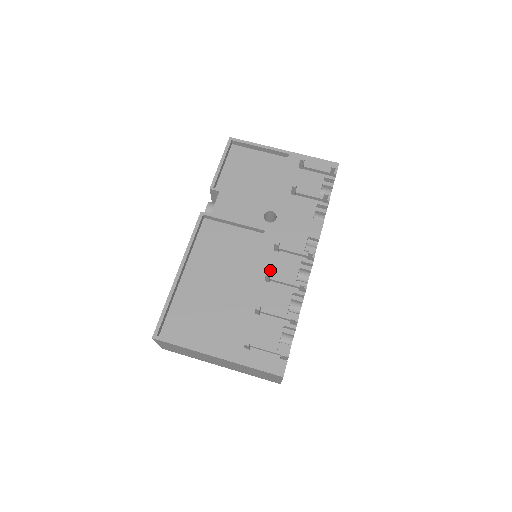
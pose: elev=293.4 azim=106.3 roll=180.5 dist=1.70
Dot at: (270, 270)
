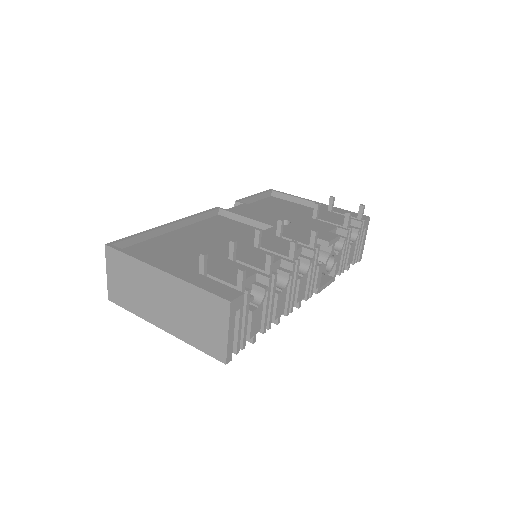
Dot at: (264, 243)
